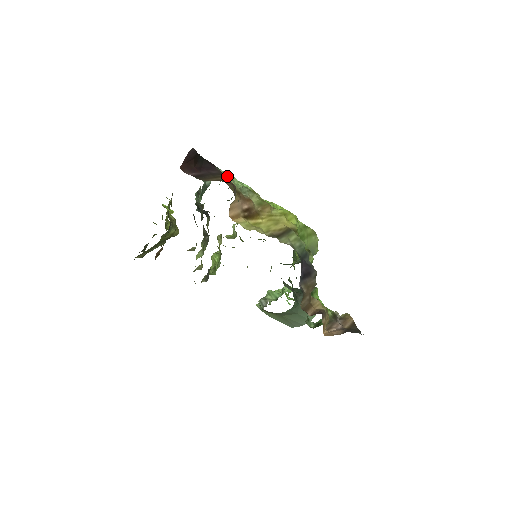
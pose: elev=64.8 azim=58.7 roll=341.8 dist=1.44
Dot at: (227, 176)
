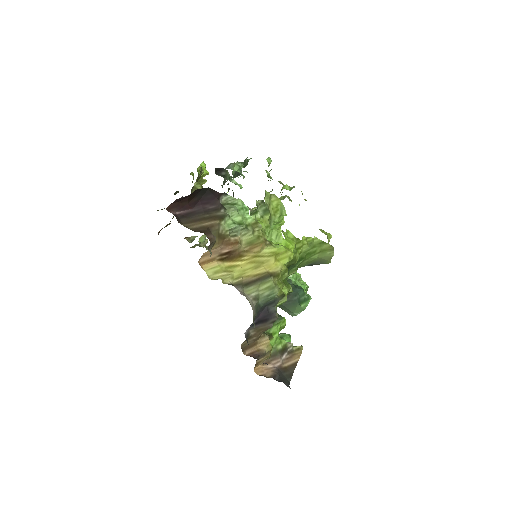
Dot at: (221, 216)
